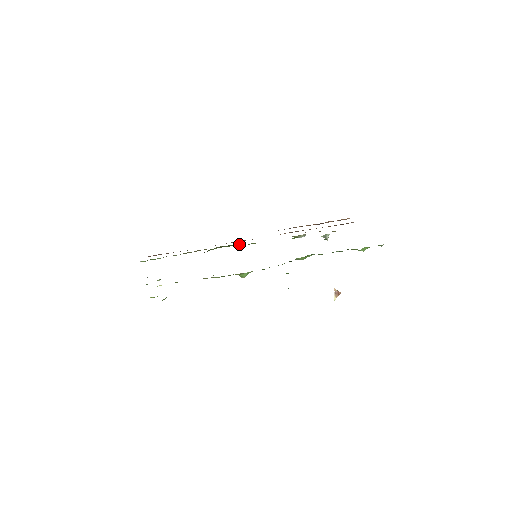
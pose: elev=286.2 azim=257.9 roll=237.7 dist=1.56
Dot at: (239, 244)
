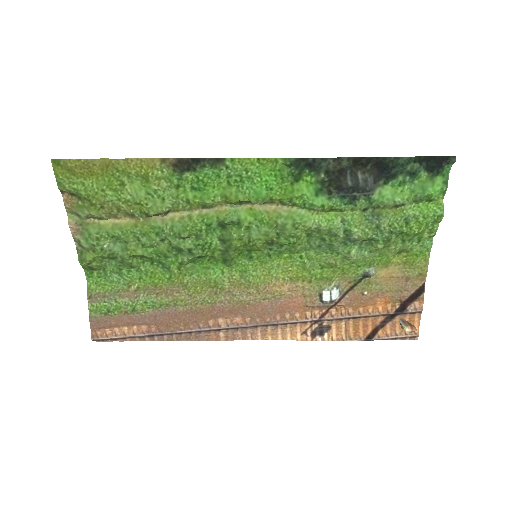
Dot at: (236, 276)
